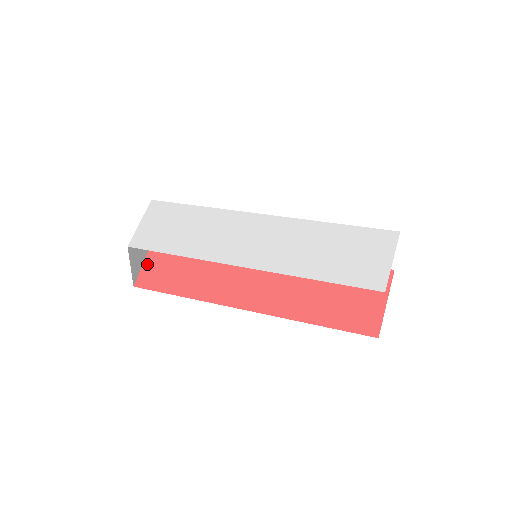
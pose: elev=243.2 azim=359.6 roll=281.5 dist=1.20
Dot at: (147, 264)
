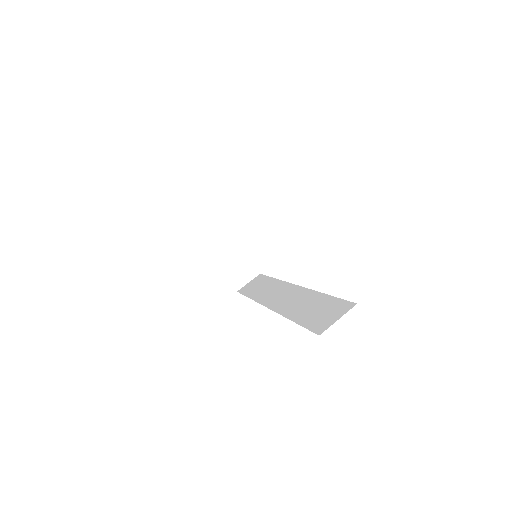
Dot at: (212, 250)
